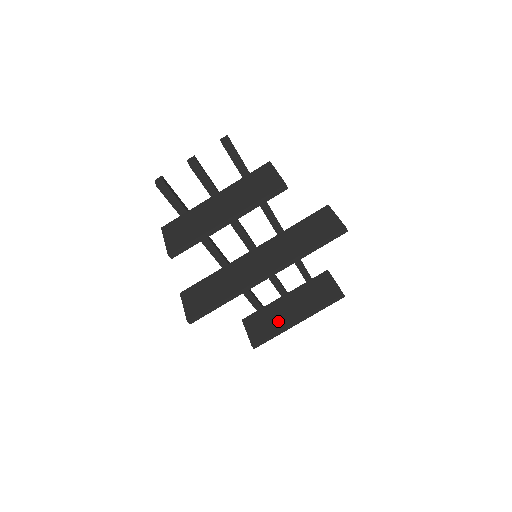
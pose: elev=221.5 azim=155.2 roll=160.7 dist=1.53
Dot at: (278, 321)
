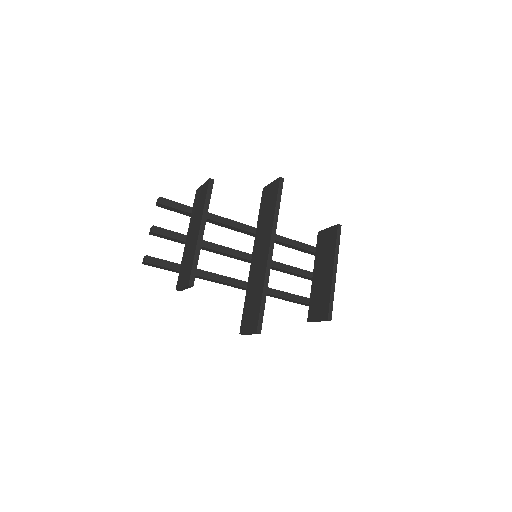
Dot at: (324, 288)
